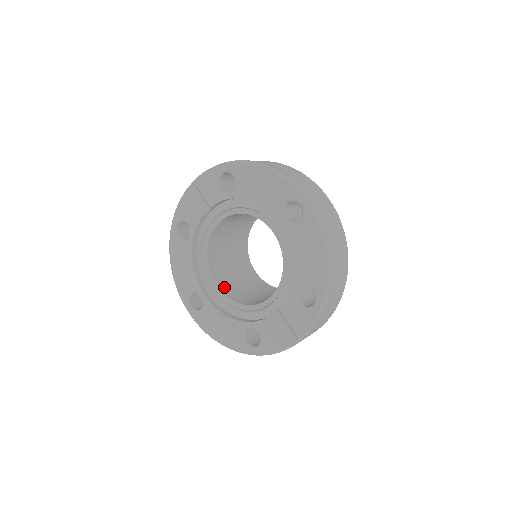
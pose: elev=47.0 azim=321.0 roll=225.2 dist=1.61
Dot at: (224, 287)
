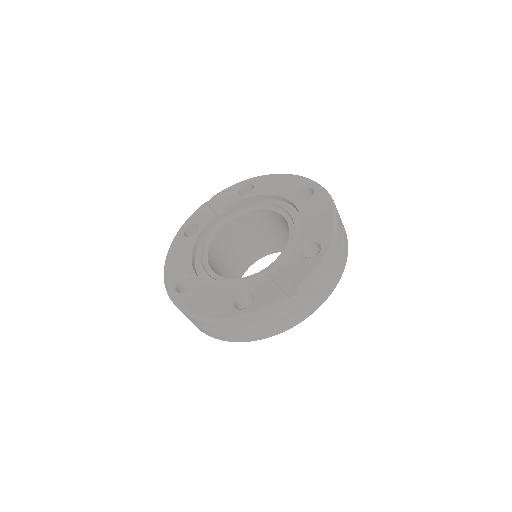
Dot at: occluded
